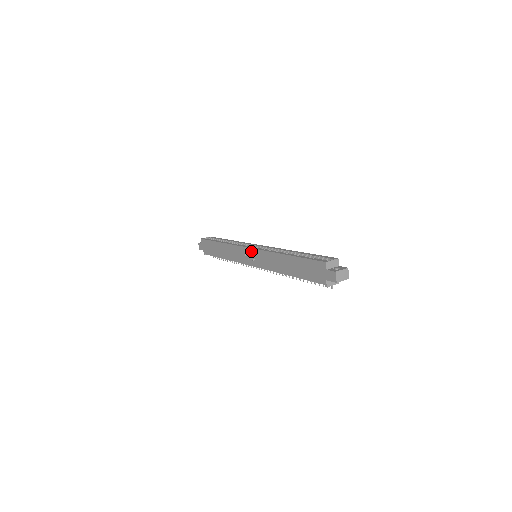
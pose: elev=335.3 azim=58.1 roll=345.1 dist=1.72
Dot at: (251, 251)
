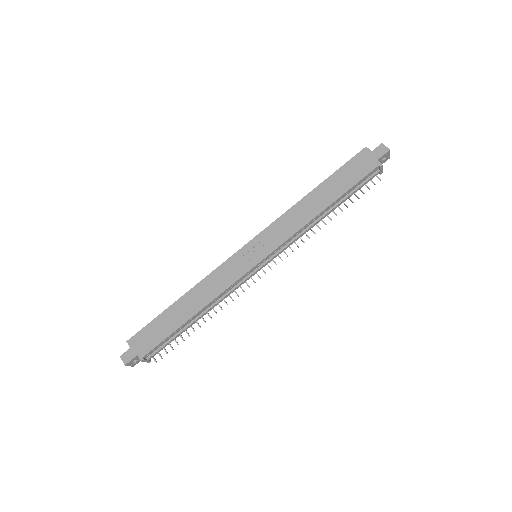
Dot at: (252, 243)
